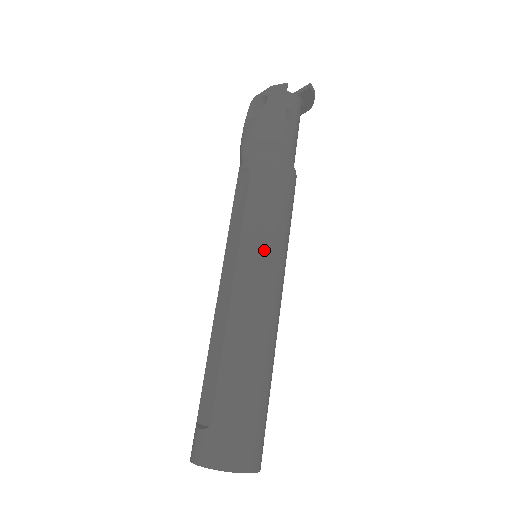
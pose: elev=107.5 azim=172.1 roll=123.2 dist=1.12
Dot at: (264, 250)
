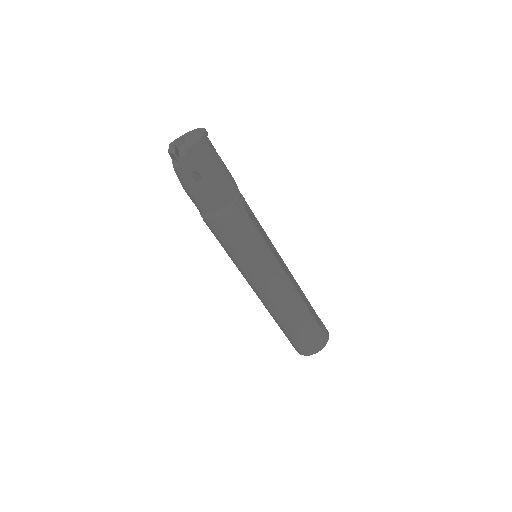
Dot at: (251, 273)
